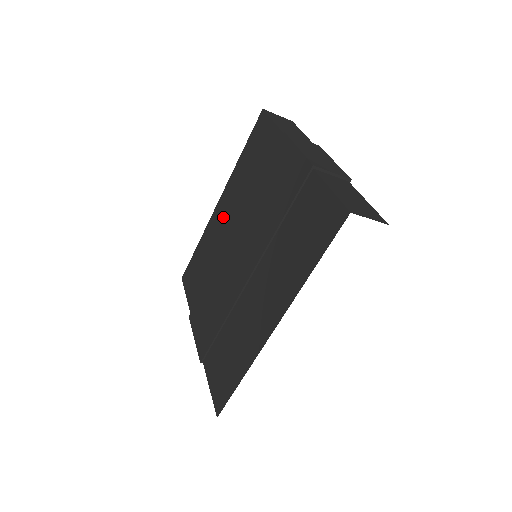
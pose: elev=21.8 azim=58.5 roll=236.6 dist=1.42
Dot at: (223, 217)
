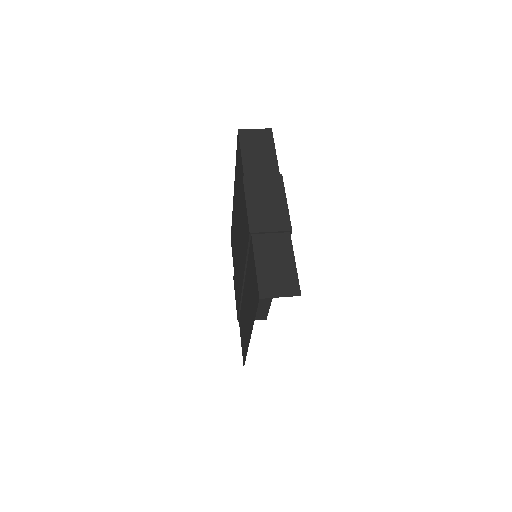
Dot at: (235, 212)
